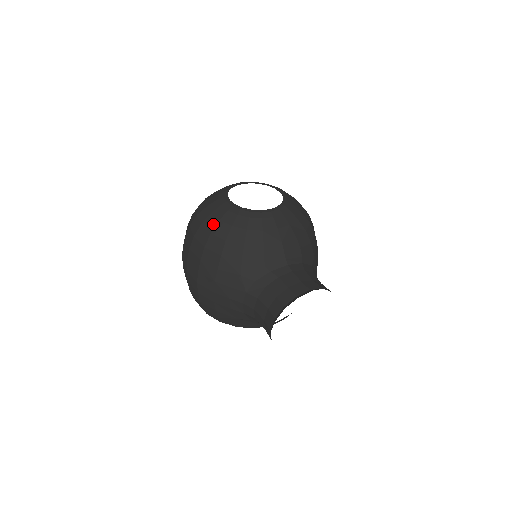
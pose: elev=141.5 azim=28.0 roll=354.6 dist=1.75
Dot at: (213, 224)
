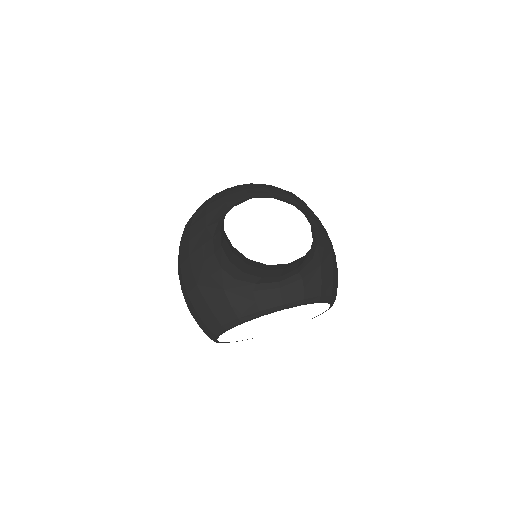
Dot at: occluded
